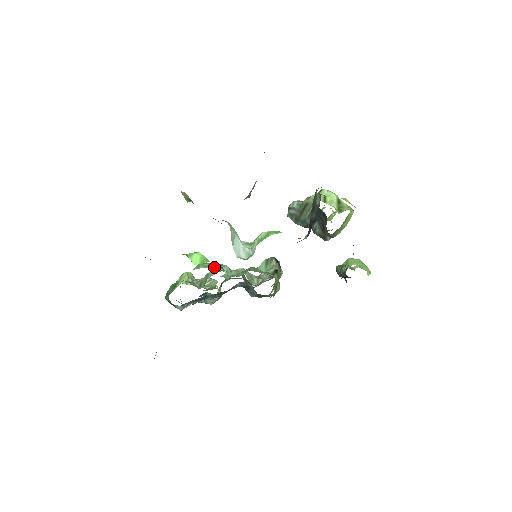
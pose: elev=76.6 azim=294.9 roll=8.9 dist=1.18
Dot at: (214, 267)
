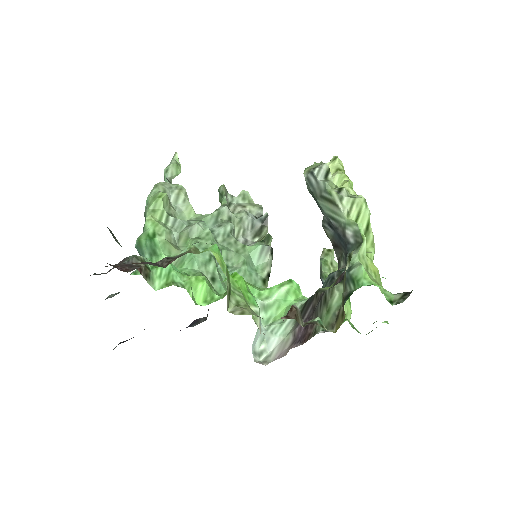
Dot at: (209, 266)
